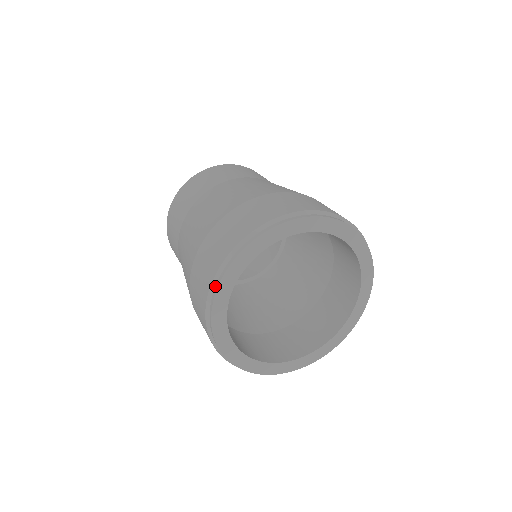
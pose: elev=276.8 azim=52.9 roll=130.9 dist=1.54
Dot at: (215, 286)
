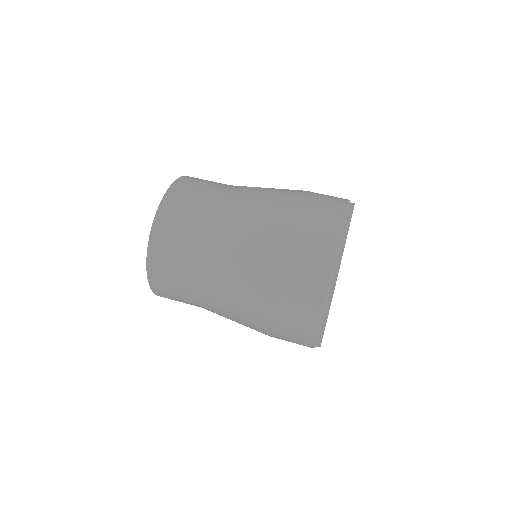
Dot at: (342, 238)
